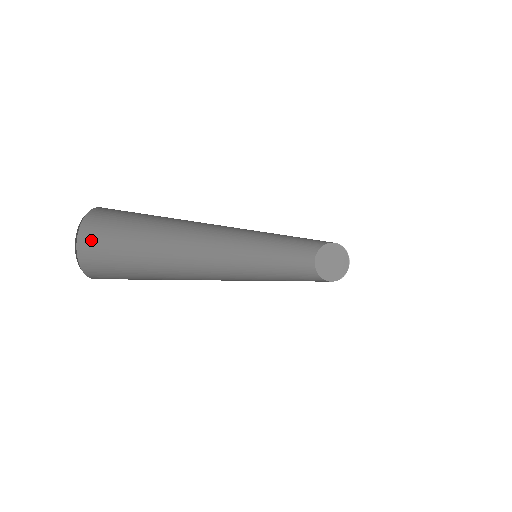
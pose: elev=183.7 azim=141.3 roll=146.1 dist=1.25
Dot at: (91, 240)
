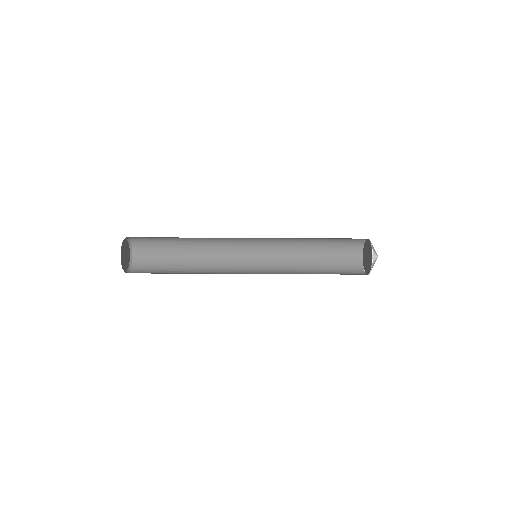
Dot at: (140, 257)
